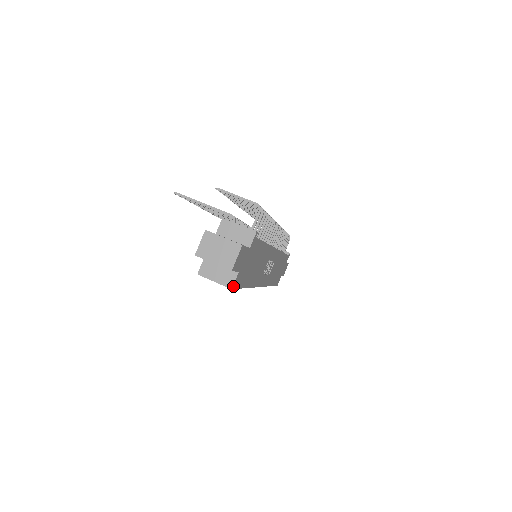
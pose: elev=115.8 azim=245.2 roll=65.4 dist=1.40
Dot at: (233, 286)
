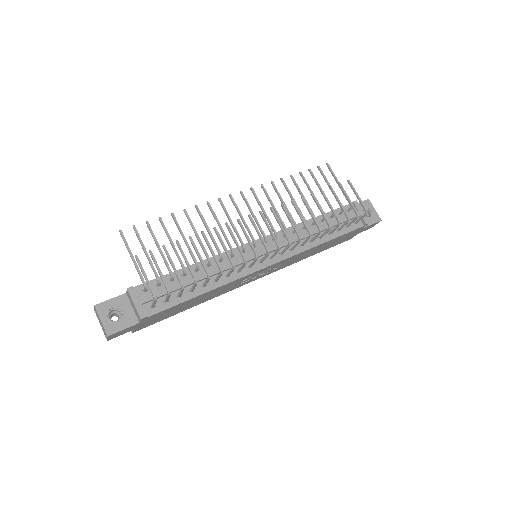
Dot at: (135, 331)
